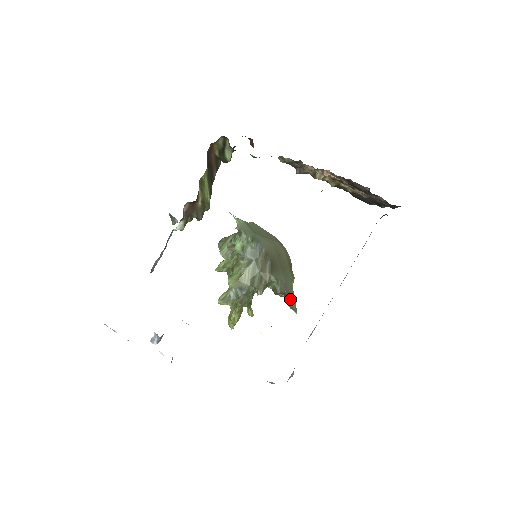
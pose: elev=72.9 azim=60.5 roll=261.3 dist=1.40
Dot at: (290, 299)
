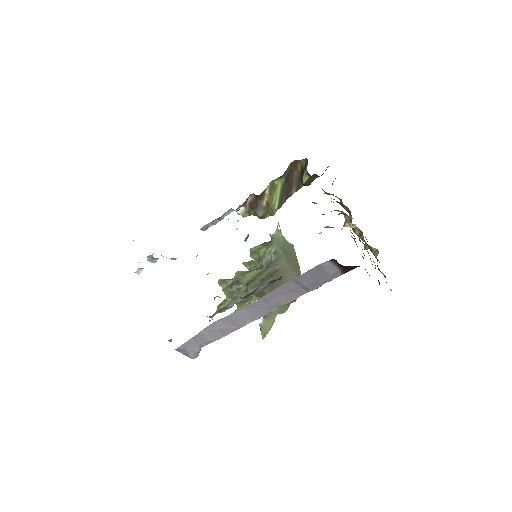
Dot at: (264, 320)
